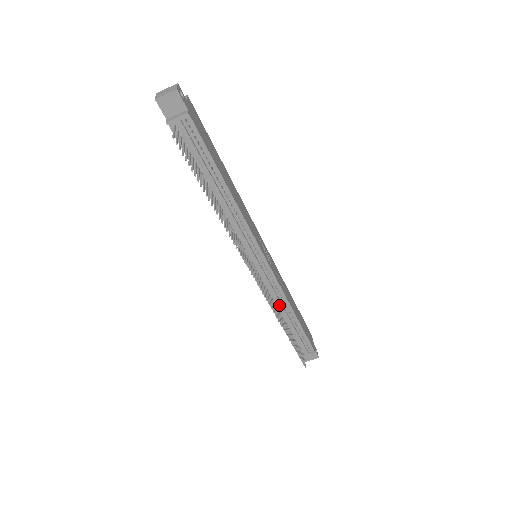
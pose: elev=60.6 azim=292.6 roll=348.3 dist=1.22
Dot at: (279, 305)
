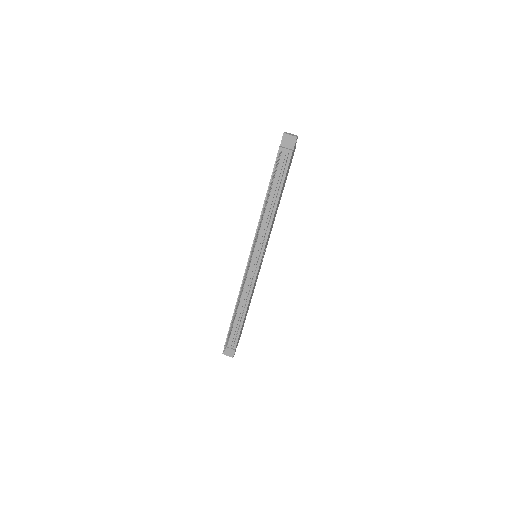
Dot at: (243, 296)
